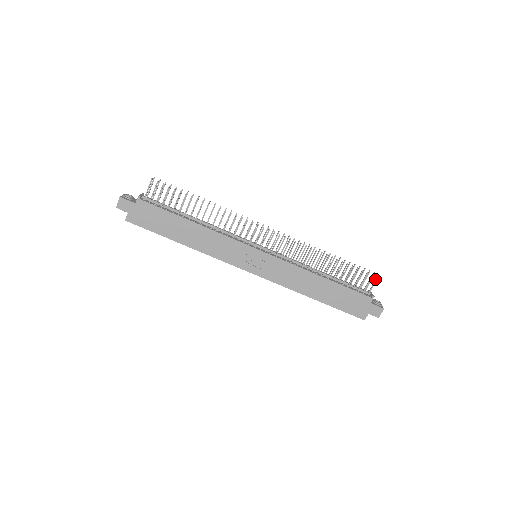
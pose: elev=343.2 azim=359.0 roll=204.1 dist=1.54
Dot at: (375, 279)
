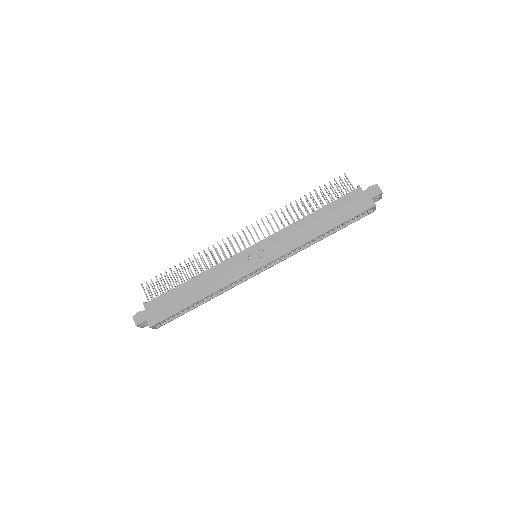
Dot at: occluded
